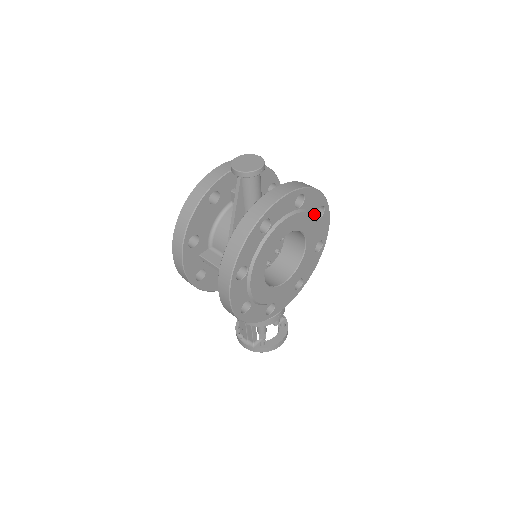
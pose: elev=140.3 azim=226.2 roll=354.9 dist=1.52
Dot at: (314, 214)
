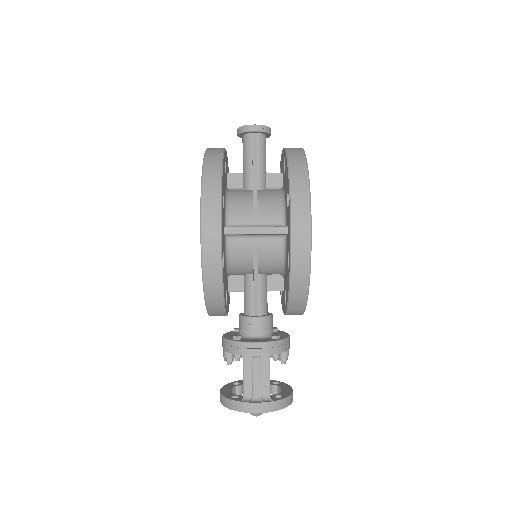
Dot at: occluded
